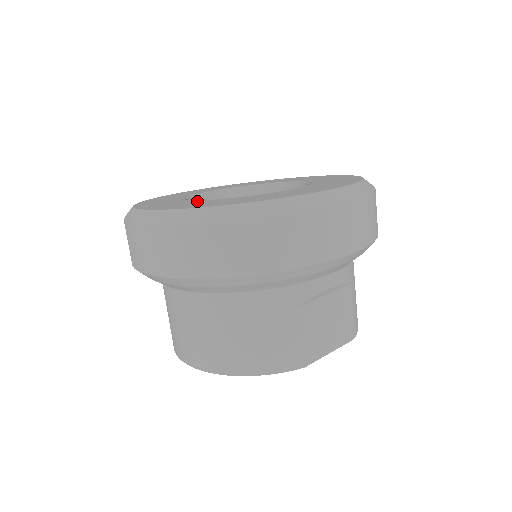
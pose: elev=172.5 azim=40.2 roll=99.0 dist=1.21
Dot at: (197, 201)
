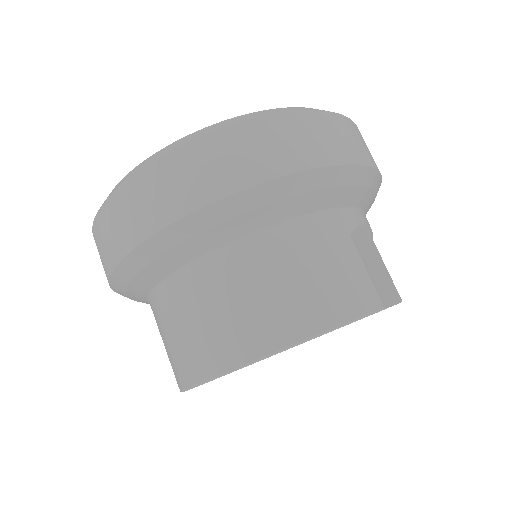
Dot at: occluded
